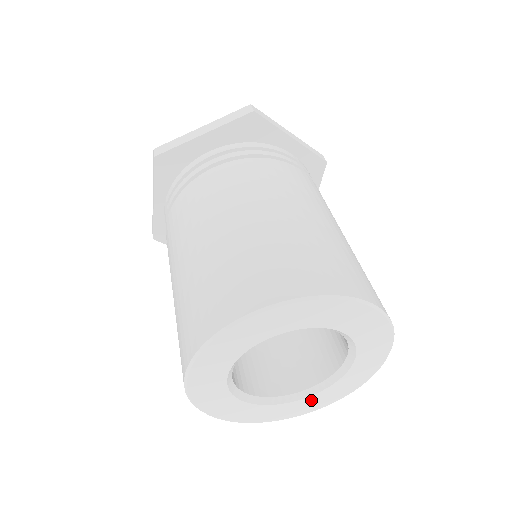
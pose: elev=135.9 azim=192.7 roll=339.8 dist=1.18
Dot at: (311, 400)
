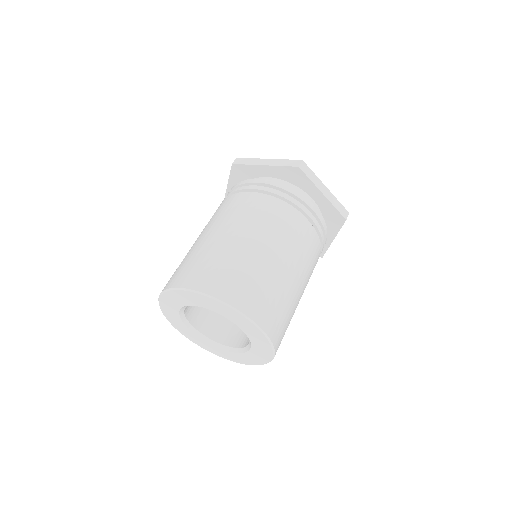
Dot at: (229, 354)
